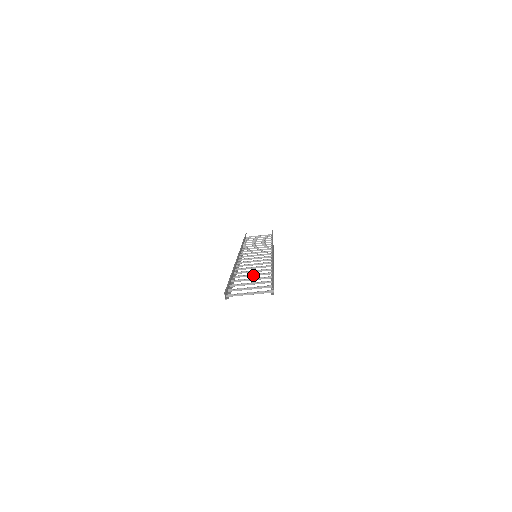
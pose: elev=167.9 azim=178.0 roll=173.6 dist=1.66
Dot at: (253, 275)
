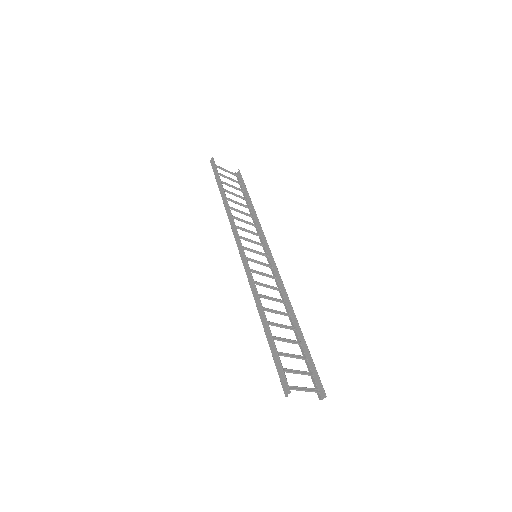
Dot at: (280, 327)
